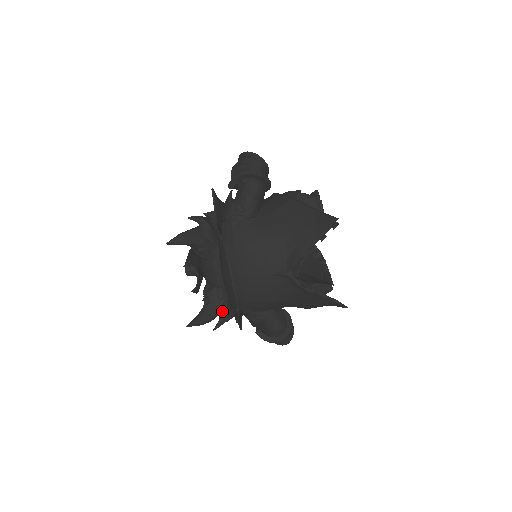
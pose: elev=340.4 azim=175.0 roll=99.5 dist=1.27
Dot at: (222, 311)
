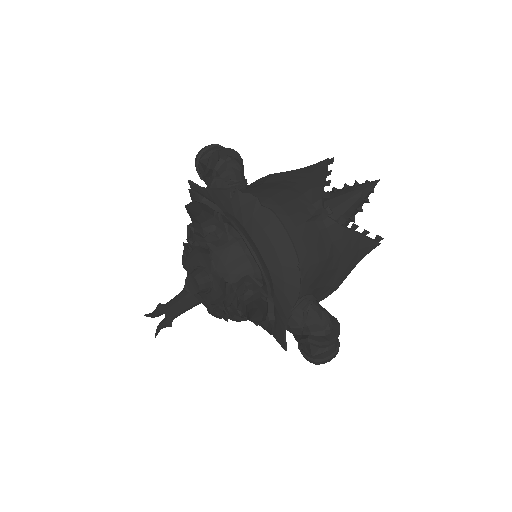
Dot at: (268, 306)
